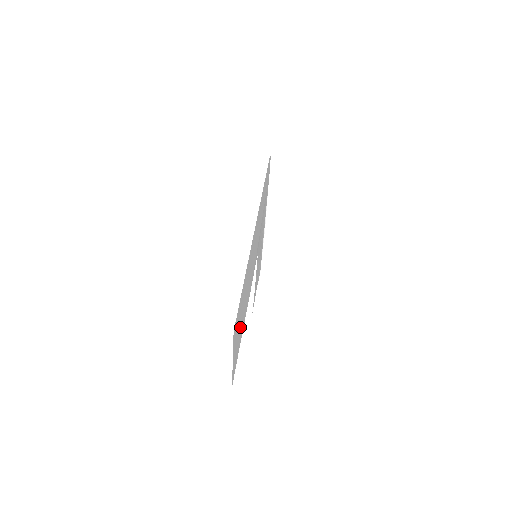
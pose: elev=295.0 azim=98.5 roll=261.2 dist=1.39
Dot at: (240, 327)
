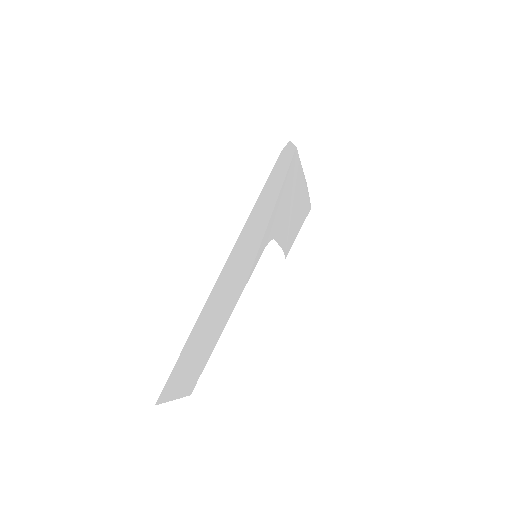
Dot at: (198, 358)
